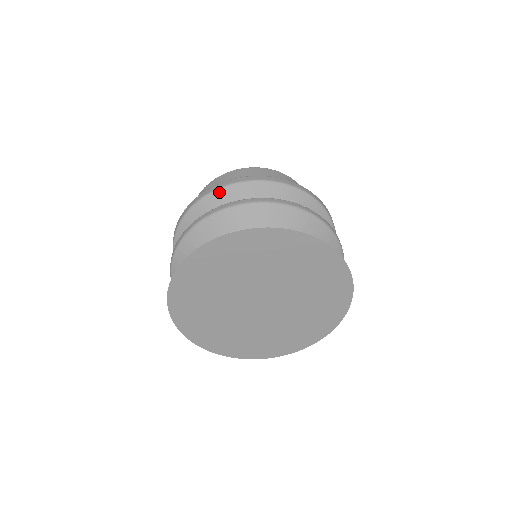
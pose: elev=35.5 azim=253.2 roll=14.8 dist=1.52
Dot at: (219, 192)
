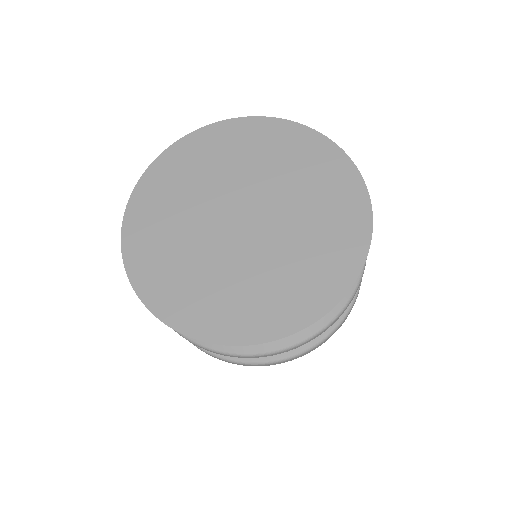
Dot at: occluded
